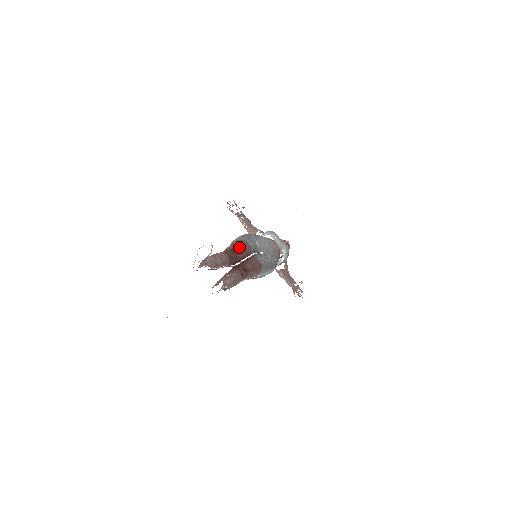
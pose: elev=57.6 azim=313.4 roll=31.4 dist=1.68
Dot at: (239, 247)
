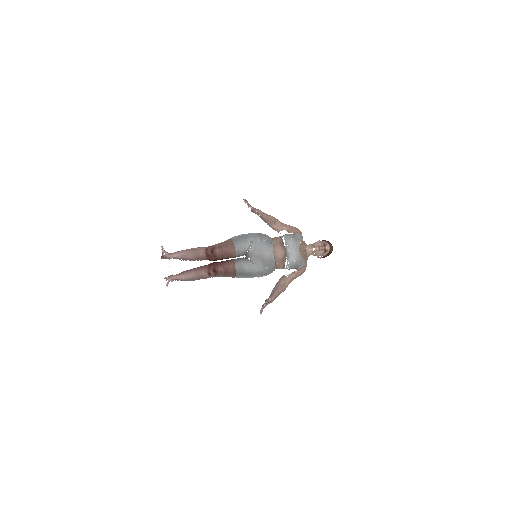
Dot at: (221, 249)
